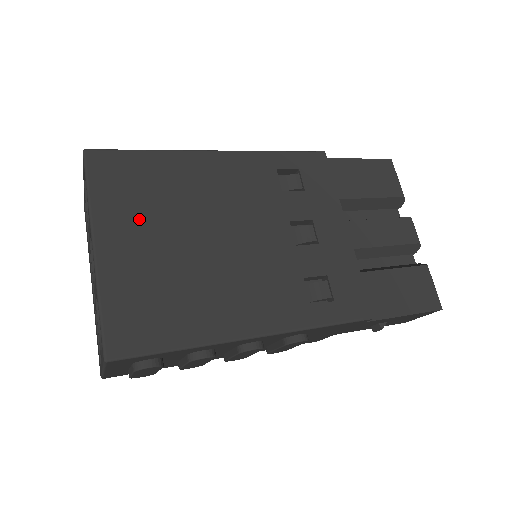
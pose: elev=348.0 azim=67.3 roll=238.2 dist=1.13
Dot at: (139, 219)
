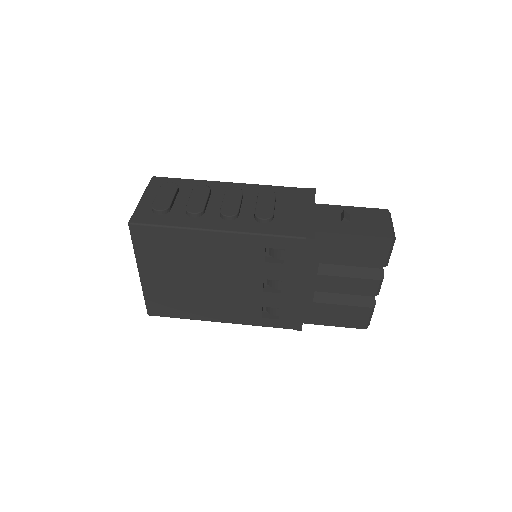
Dot at: (163, 265)
